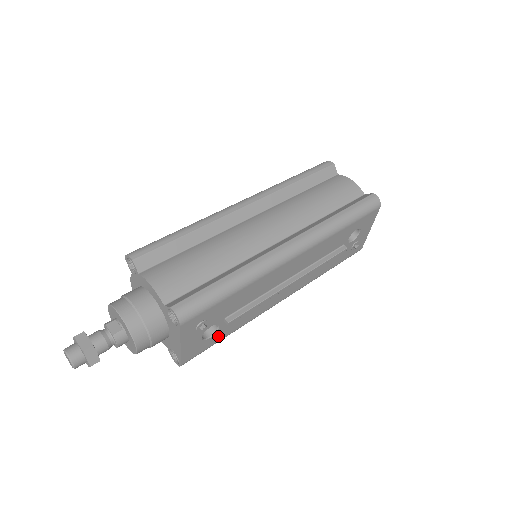
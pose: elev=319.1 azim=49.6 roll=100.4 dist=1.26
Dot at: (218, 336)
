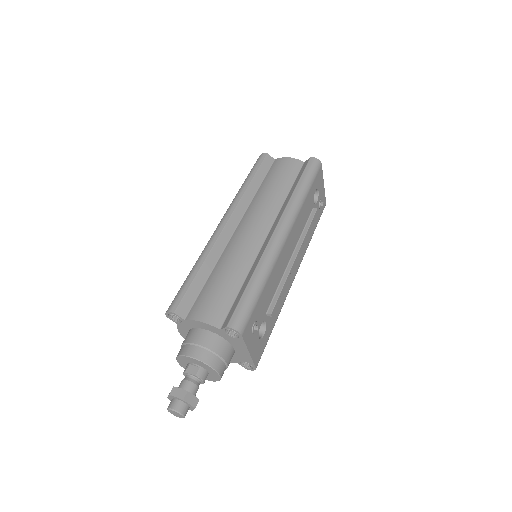
Dot at: (268, 330)
